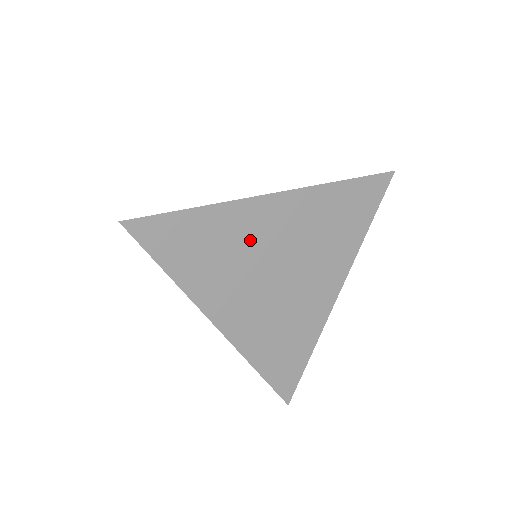
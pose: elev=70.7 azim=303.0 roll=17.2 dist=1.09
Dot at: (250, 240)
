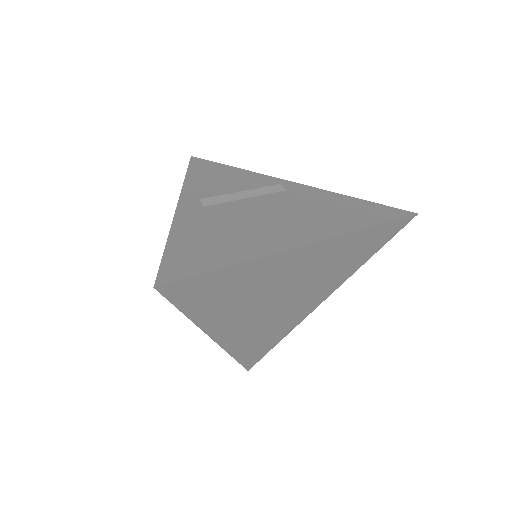
Dot at: (271, 280)
